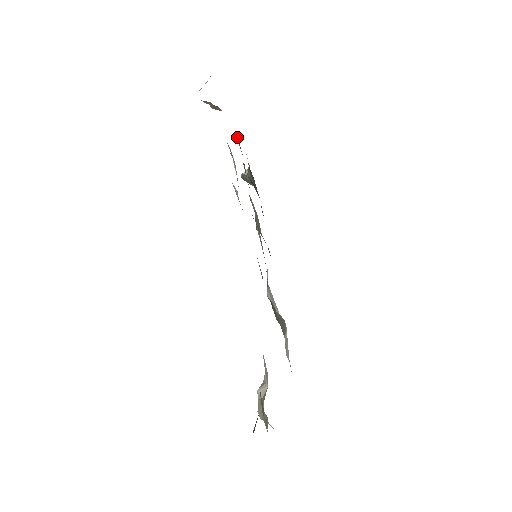
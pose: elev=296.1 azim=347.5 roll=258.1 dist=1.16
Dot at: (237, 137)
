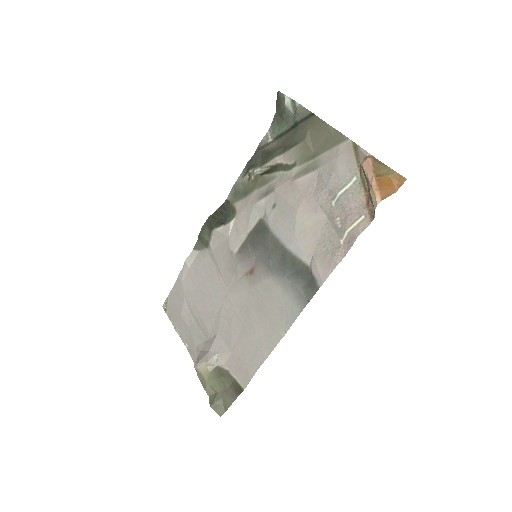
Dot at: (331, 130)
